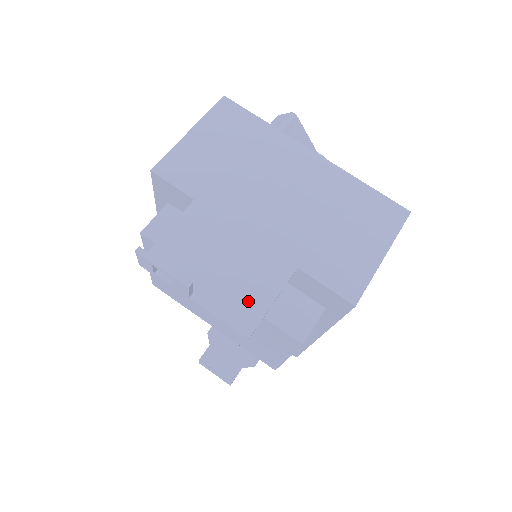
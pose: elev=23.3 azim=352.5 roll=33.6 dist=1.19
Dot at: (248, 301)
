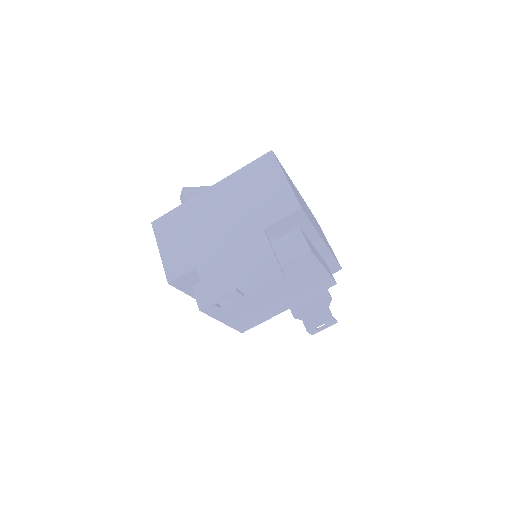
Dot at: (265, 265)
